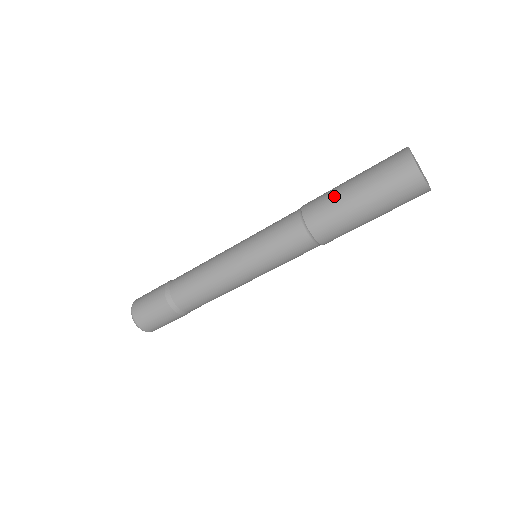
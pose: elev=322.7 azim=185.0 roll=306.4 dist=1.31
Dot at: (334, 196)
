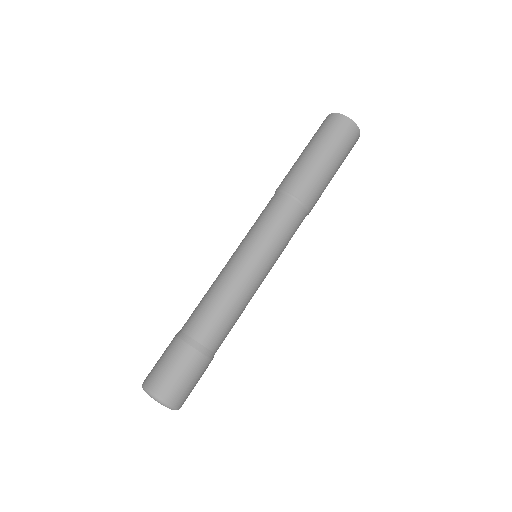
Dot at: (307, 167)
